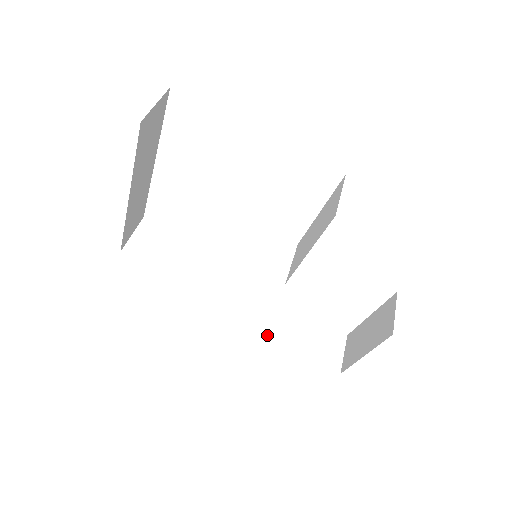
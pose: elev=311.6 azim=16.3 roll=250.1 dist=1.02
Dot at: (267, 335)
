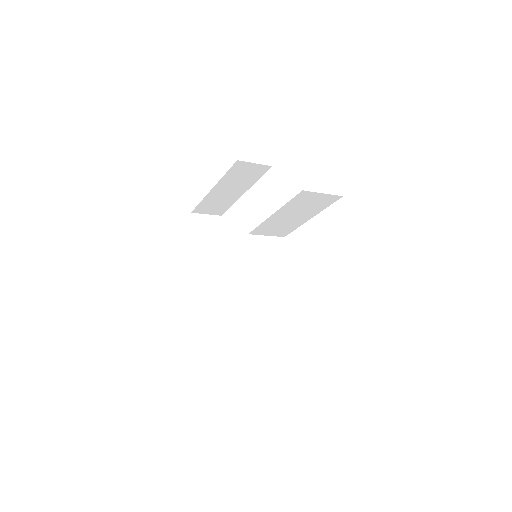
Dot at: occluded
